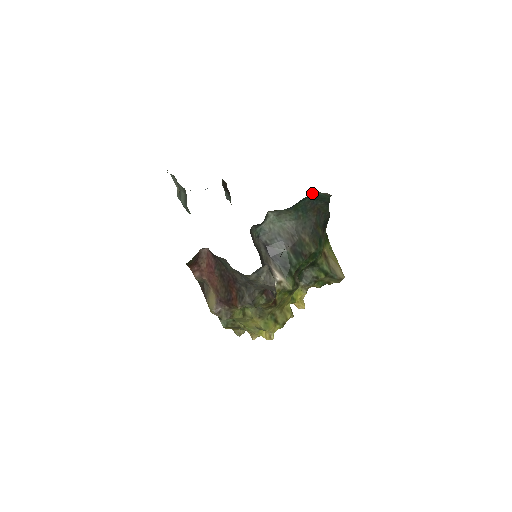
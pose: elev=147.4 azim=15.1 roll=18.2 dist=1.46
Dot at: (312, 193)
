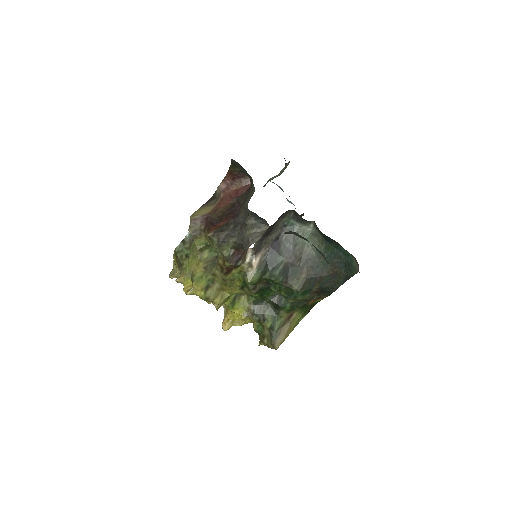
Dot at: occluded
